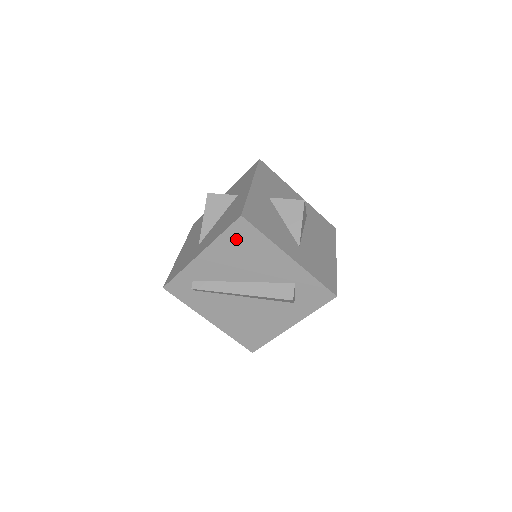
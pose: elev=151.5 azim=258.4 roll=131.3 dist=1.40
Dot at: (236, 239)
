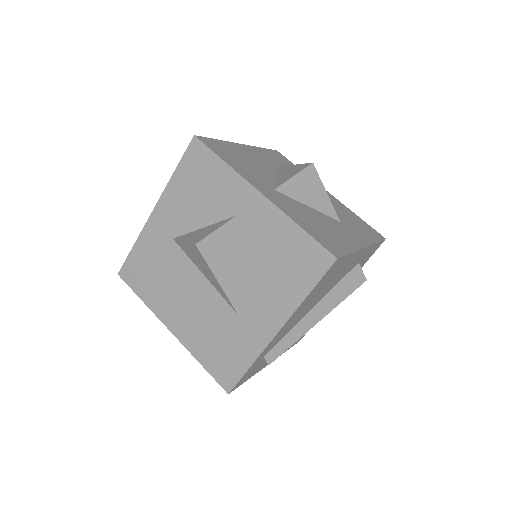
Dot at: (322, 283)
